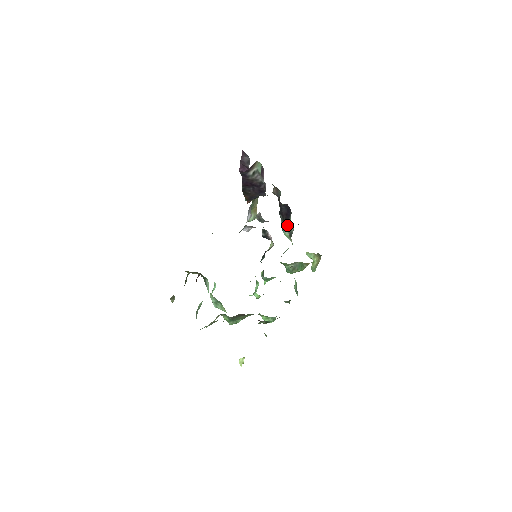
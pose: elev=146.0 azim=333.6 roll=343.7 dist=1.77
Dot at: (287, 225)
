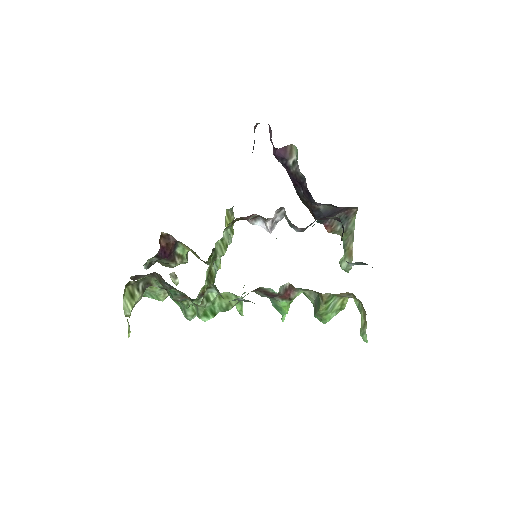
Dot at: occluded
